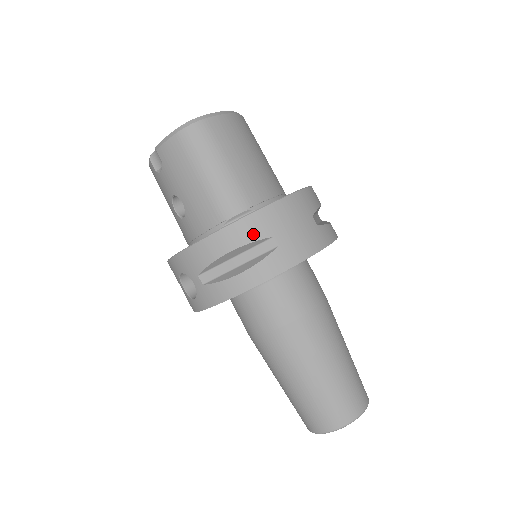
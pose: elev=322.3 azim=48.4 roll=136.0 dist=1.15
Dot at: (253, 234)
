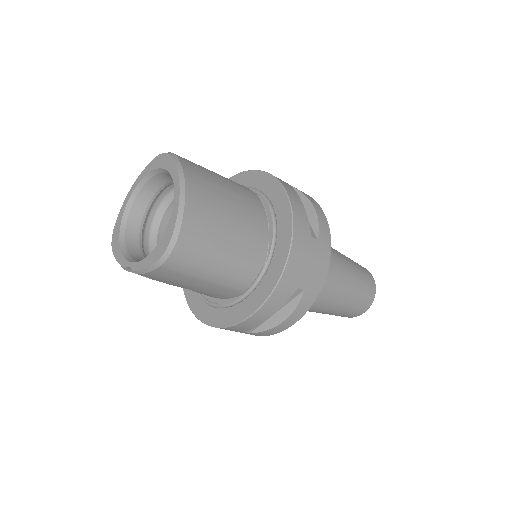
Dot at: (283, 299)
